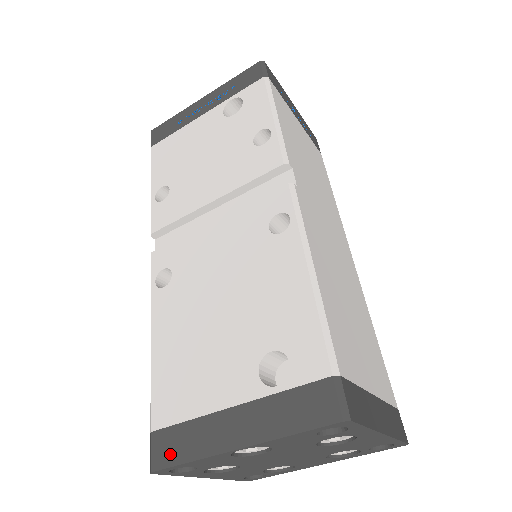
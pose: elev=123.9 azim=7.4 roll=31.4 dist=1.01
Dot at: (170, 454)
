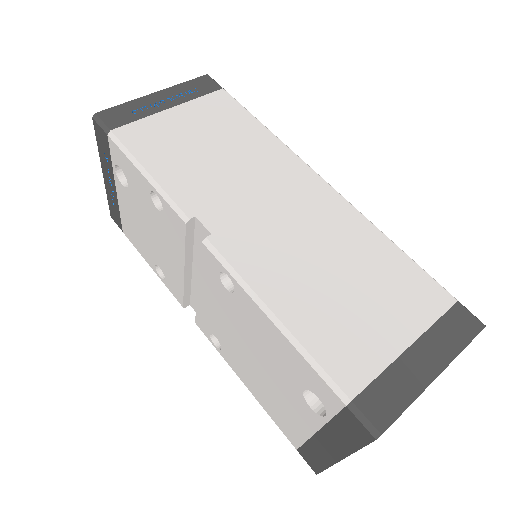
Dot at: (315, 464)
